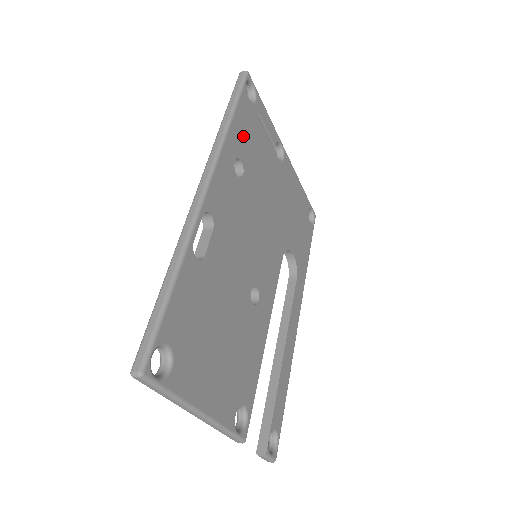
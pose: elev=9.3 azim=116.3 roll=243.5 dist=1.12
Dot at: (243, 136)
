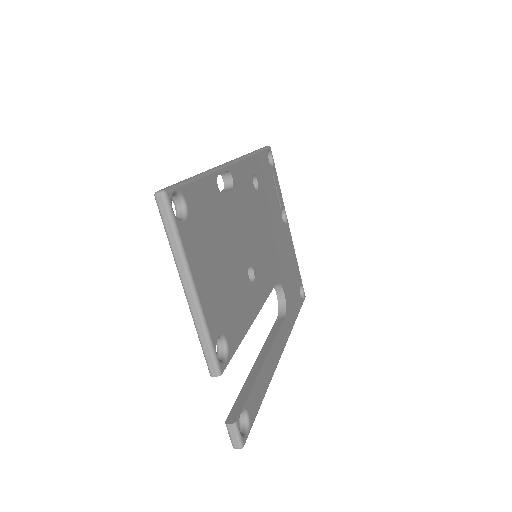
Dot at: (261, 171)
